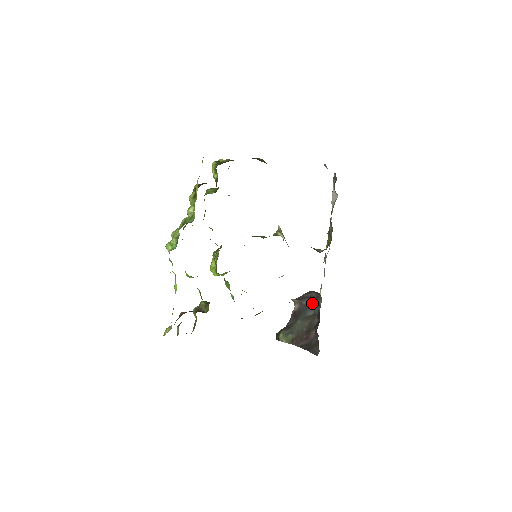
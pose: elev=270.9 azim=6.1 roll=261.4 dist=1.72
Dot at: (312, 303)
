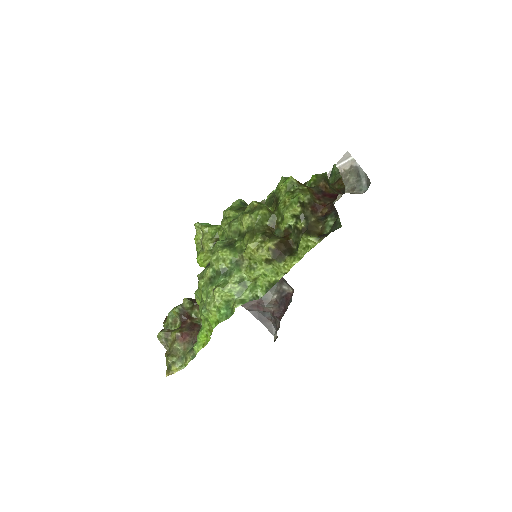
Dot at: occluded
